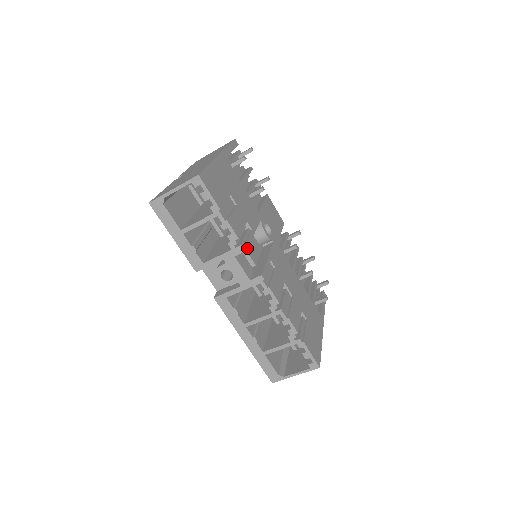
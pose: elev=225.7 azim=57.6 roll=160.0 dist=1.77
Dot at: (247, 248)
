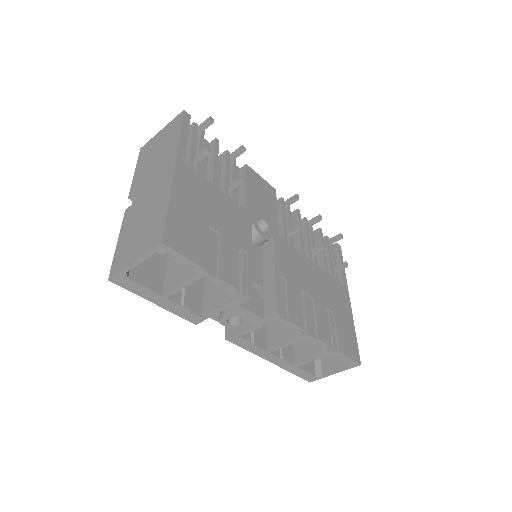
Dot at: (251, 292)
